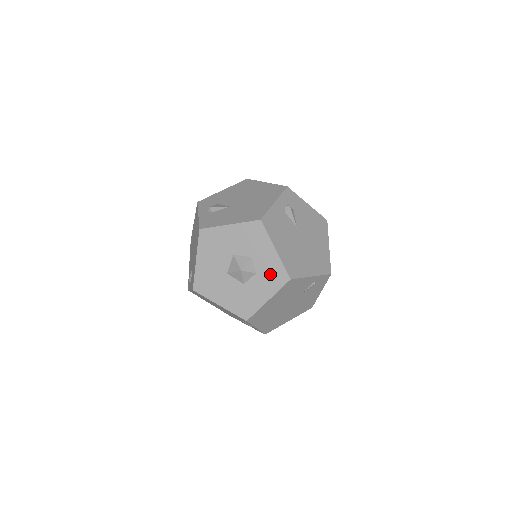
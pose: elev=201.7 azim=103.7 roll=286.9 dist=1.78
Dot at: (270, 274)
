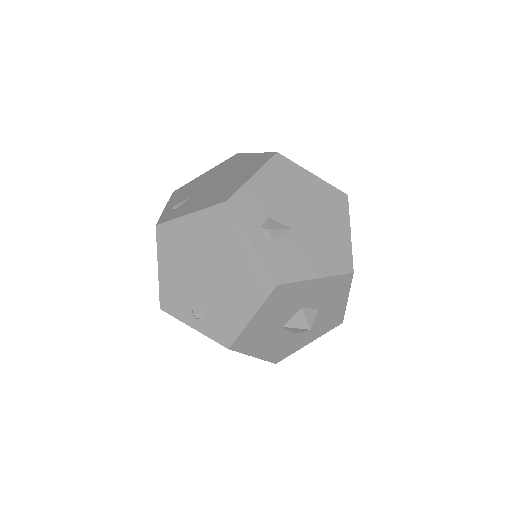
Dot at: (327, 321)
